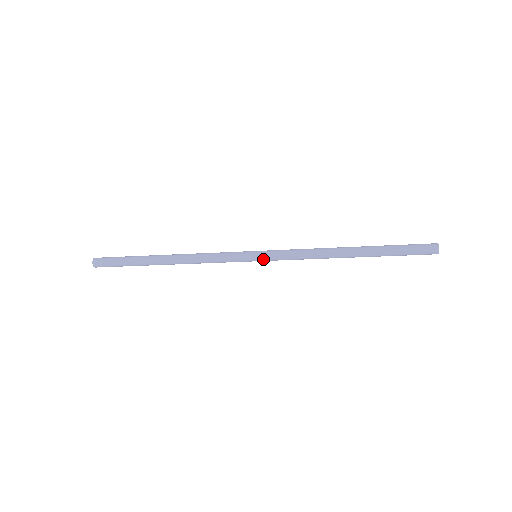
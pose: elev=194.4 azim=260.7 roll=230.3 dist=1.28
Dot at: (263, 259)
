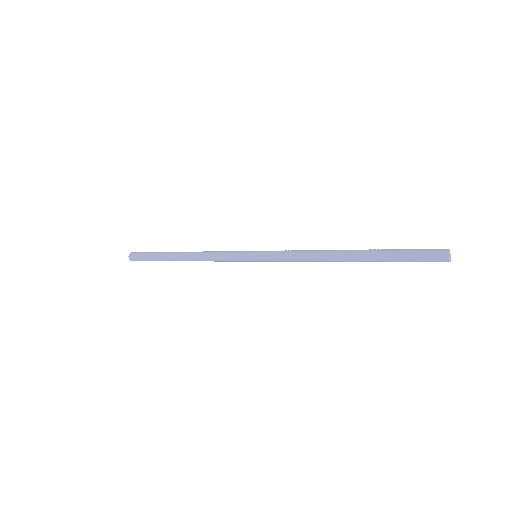
Dot at: (261, 261)
